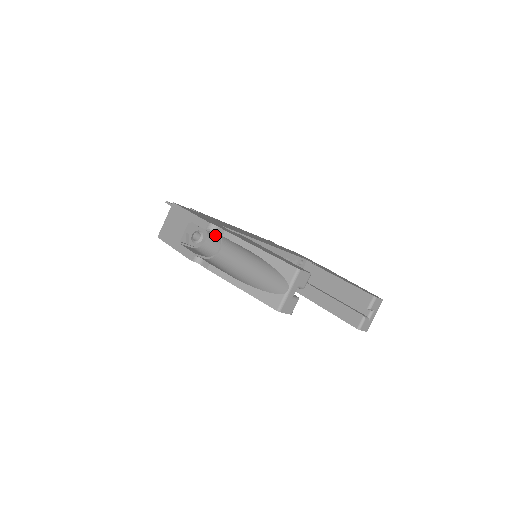
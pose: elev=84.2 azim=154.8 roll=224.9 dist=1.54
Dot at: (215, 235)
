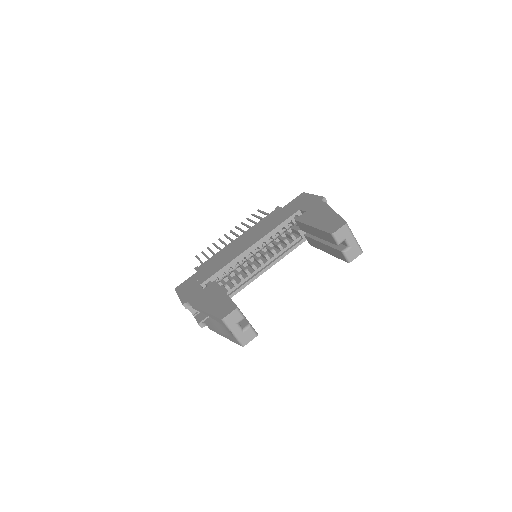
Dot at: occluded
